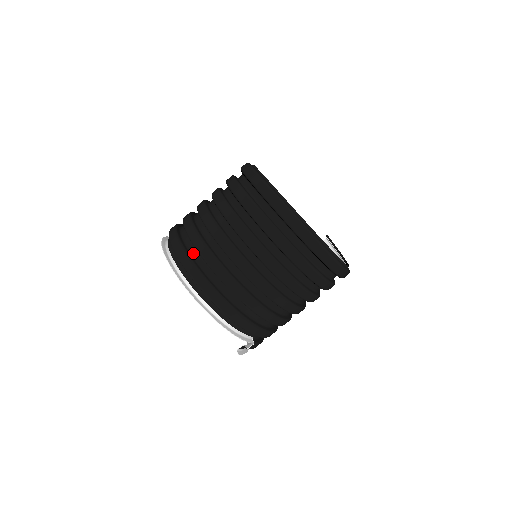
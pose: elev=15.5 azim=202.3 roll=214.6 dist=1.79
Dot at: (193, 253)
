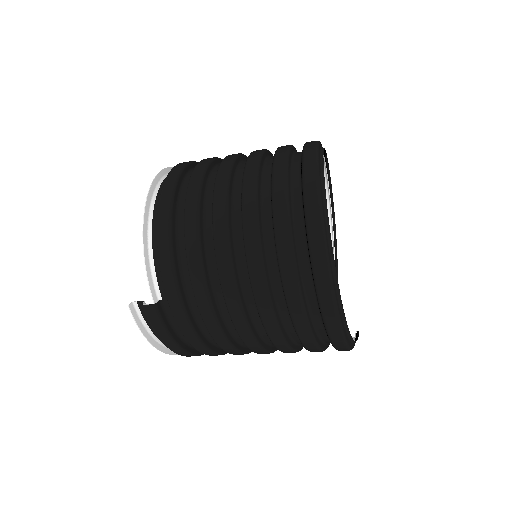
Dot at: occluded
